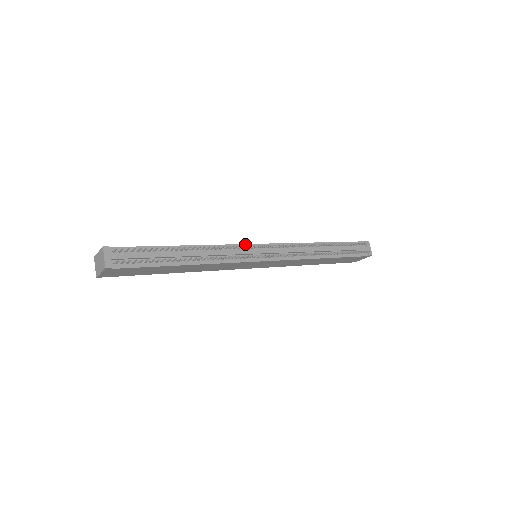
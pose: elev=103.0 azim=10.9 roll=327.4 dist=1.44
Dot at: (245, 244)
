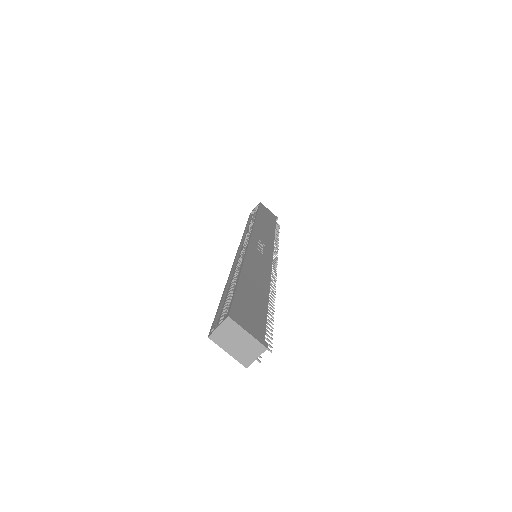
Dot at: occluded
